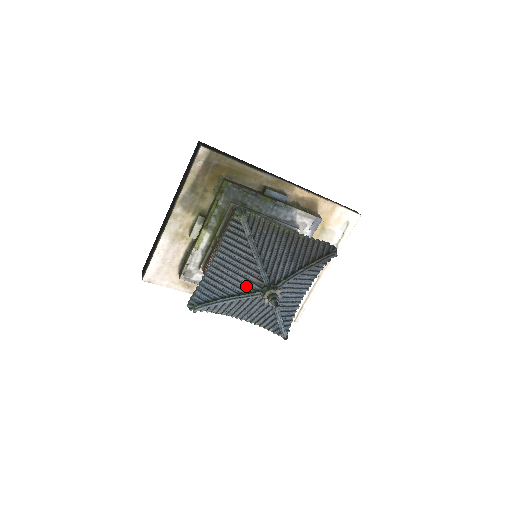
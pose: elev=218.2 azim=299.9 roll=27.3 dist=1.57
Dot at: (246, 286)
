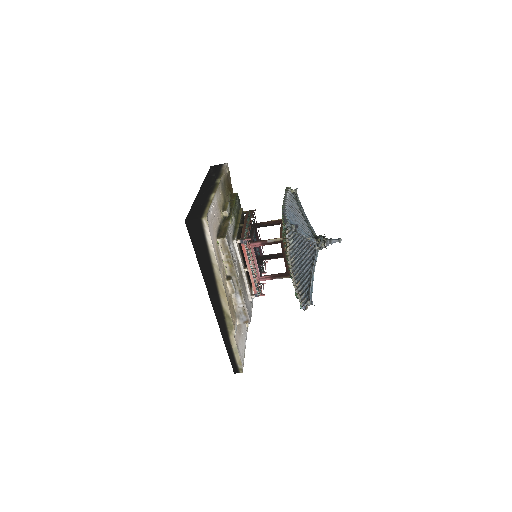
Dot at: (307, 232)
